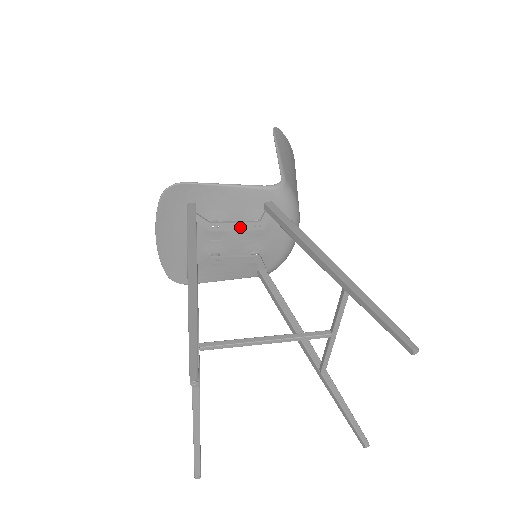
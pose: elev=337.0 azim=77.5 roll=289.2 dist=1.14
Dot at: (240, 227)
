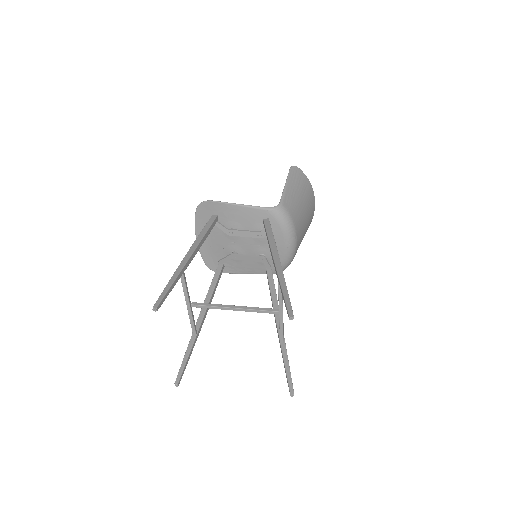
Dot at: (248, 234)
